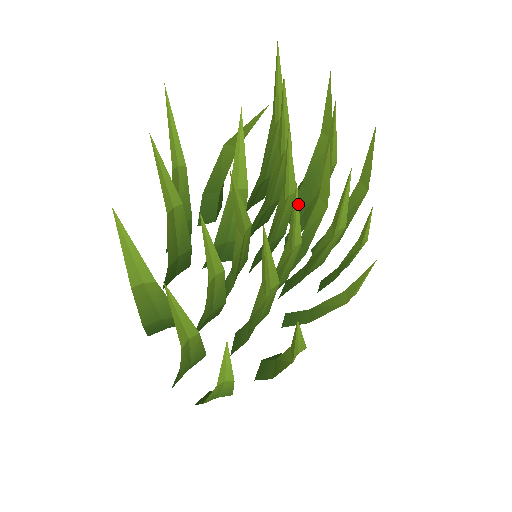
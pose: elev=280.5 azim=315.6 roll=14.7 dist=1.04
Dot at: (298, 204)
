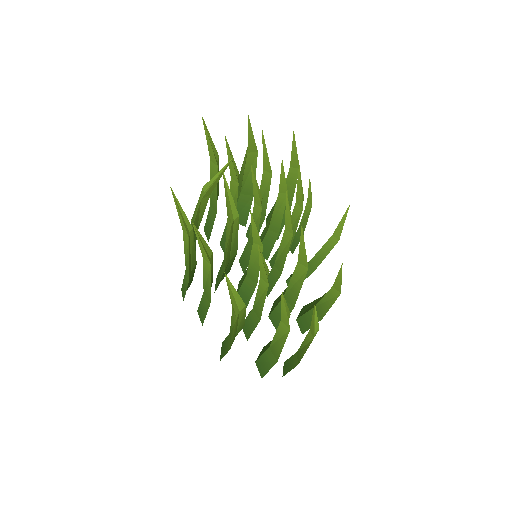
Dot at: (288, 203)
